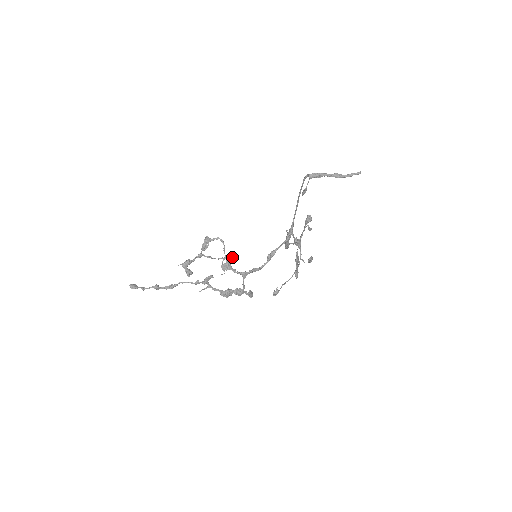
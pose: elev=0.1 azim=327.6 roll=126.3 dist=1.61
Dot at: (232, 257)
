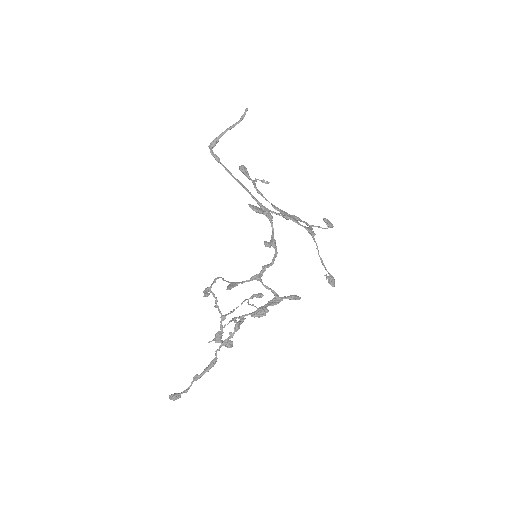
Dot at: (257, 294)
